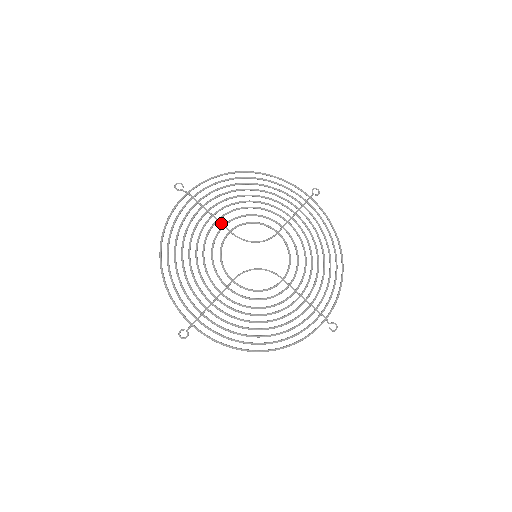
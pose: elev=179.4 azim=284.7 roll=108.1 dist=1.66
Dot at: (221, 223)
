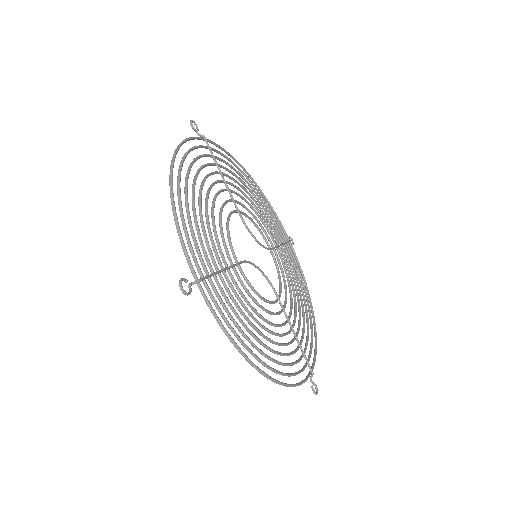
Dot at: (231, 194)
